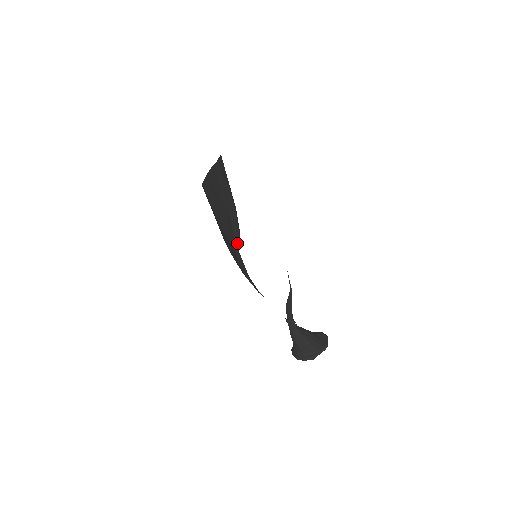
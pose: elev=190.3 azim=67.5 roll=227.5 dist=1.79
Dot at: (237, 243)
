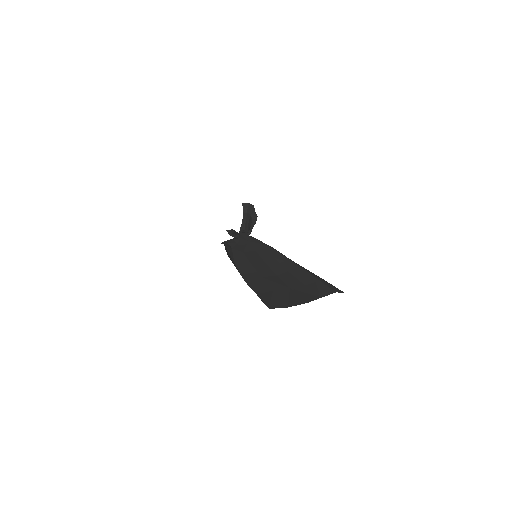
Dot at: occluded
